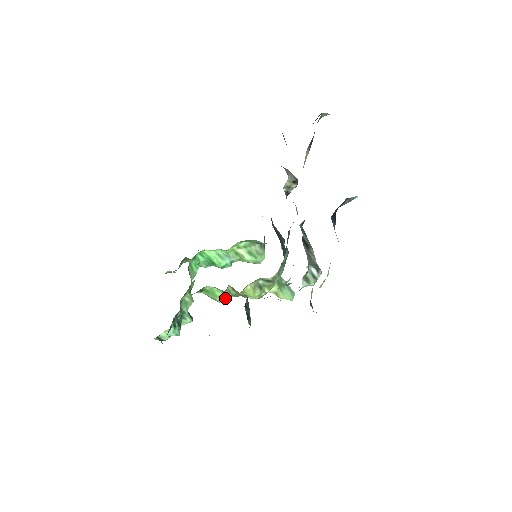
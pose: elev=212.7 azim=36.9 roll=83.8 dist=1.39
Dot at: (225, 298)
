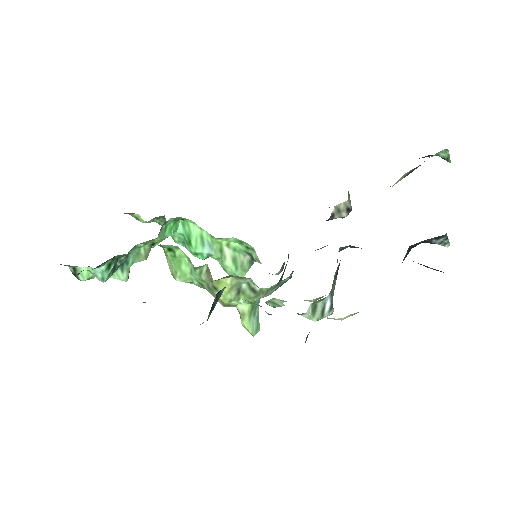
Dot at: (187, 278)
